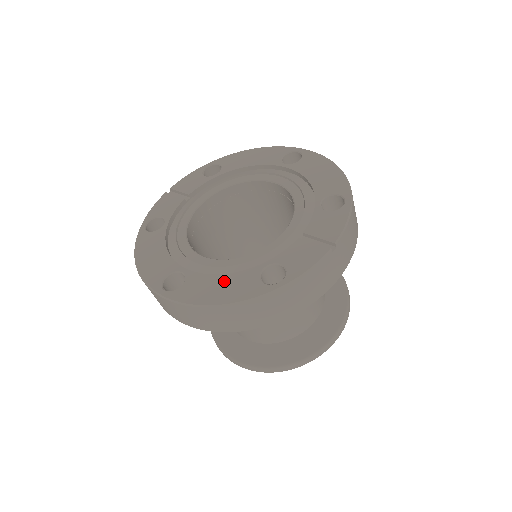
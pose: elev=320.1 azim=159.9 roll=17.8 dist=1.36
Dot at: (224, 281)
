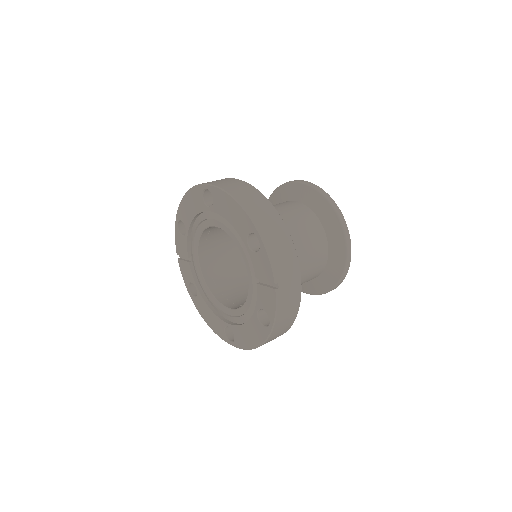
Dot at: (248, 329)
